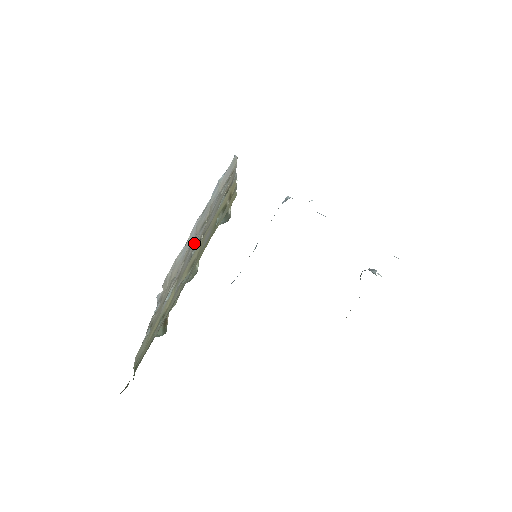
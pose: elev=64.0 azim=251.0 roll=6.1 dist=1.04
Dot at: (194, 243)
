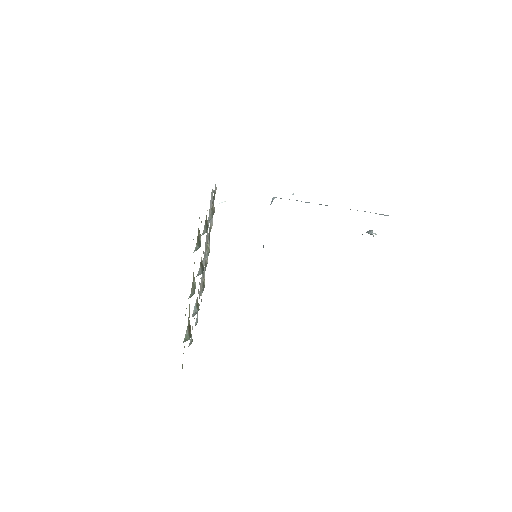
Dot at: occluded
